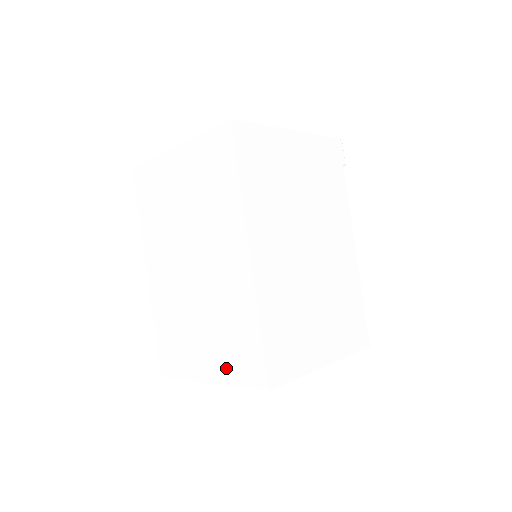
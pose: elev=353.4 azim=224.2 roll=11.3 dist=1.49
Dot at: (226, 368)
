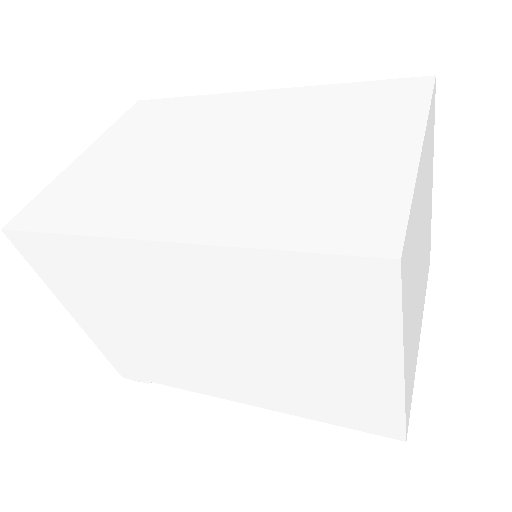
Dot at: (397, 117)
